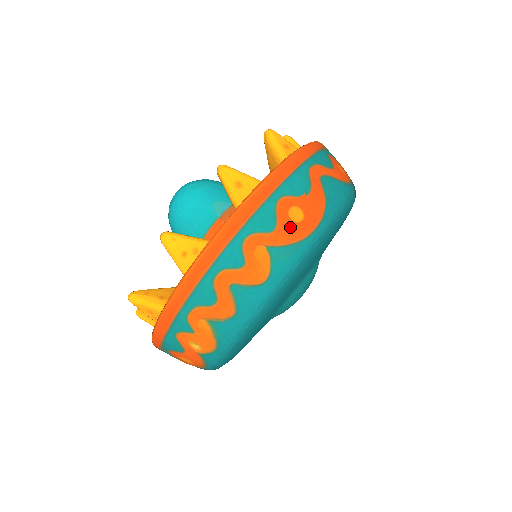
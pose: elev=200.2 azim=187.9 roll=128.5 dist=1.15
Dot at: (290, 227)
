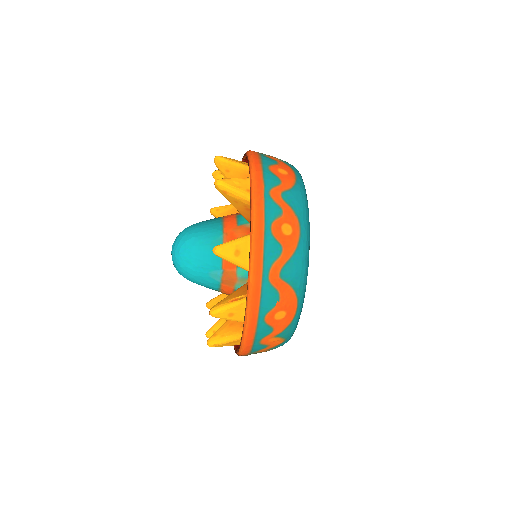
Dot at: (281, 323)
